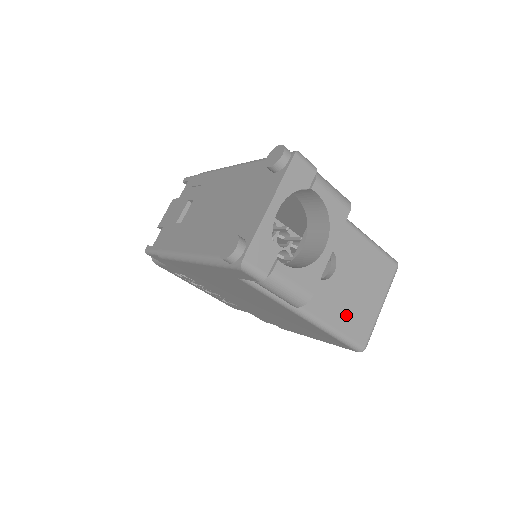
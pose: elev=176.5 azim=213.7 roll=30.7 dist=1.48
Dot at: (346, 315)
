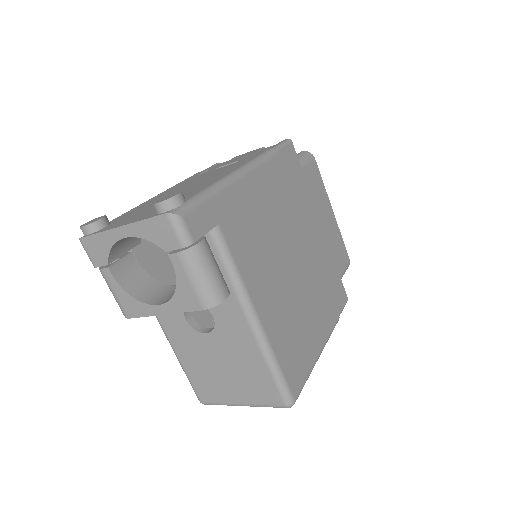
Dot at: (198, 367)
